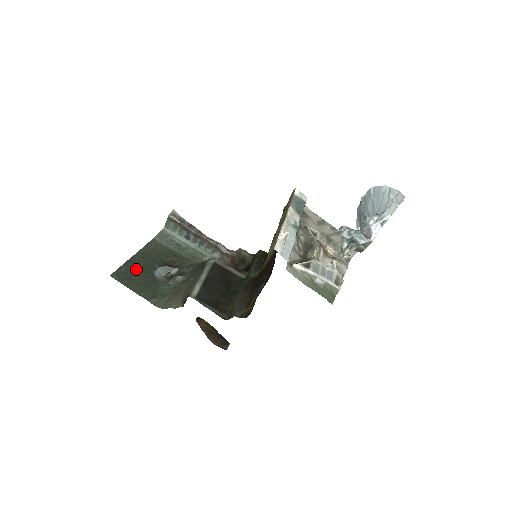
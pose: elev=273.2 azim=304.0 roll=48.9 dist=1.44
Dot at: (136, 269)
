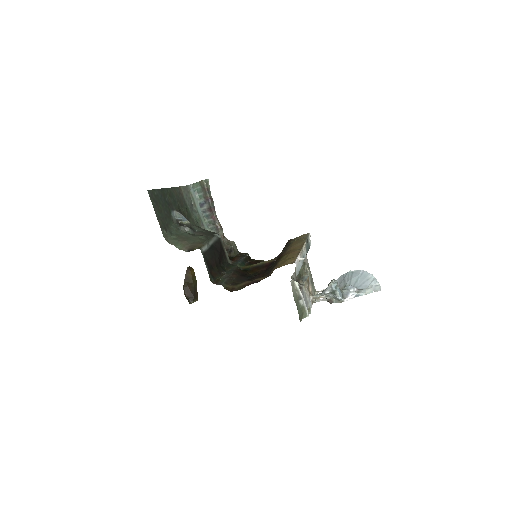
Dot at: (163, 199)
